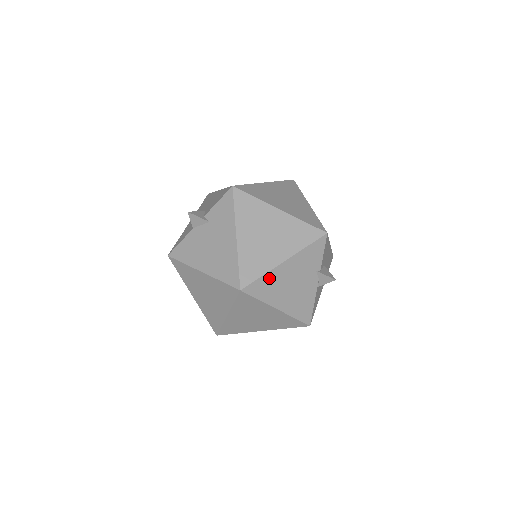
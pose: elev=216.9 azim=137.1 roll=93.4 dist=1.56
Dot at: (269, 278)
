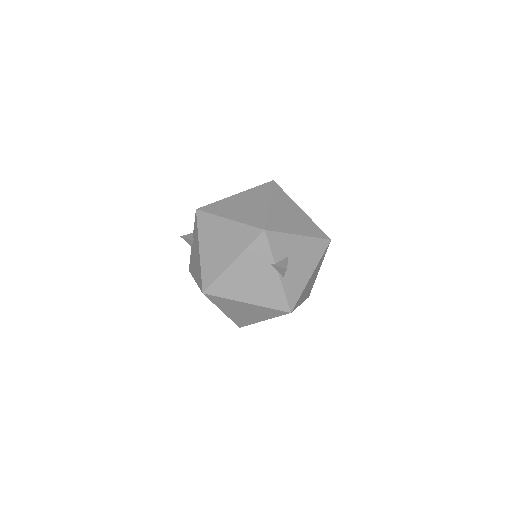
Dot at: (224, 279)
